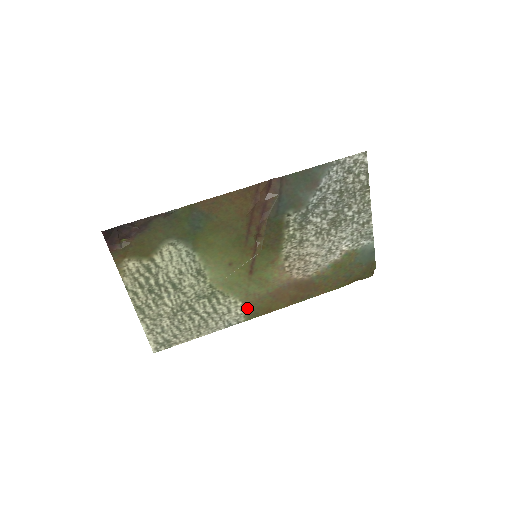
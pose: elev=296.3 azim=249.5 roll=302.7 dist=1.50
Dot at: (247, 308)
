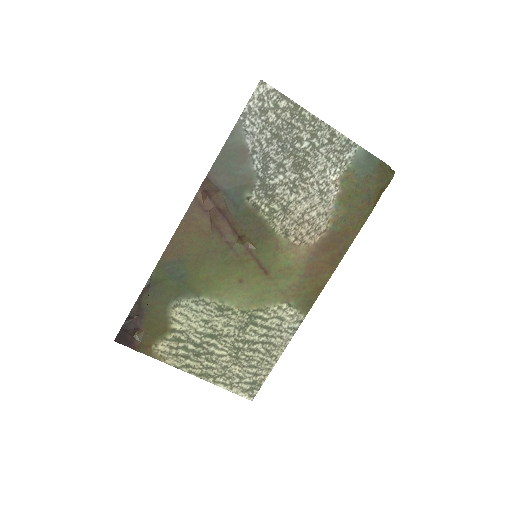
Dot at: (295, 304)
